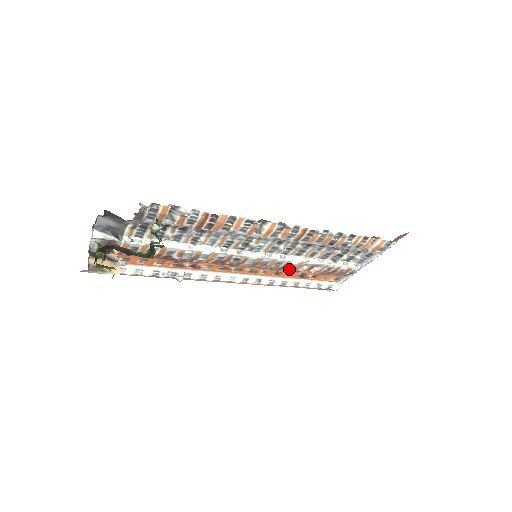
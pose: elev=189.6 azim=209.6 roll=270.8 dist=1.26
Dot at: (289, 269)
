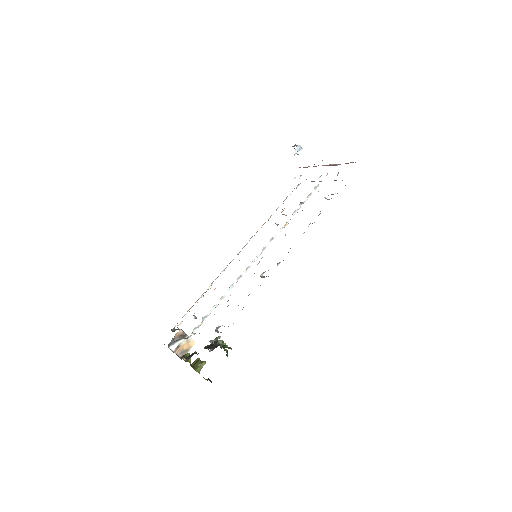
Dot at: occluded
